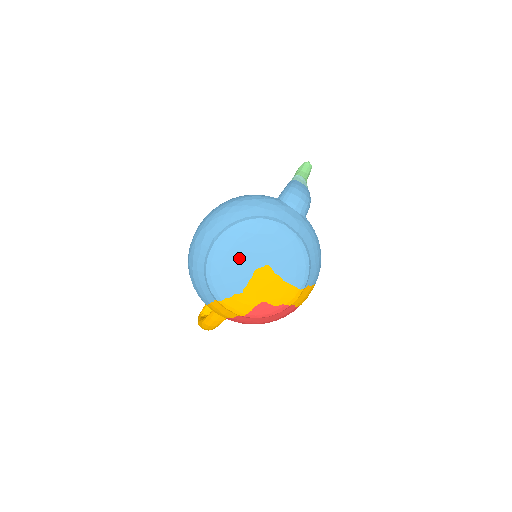
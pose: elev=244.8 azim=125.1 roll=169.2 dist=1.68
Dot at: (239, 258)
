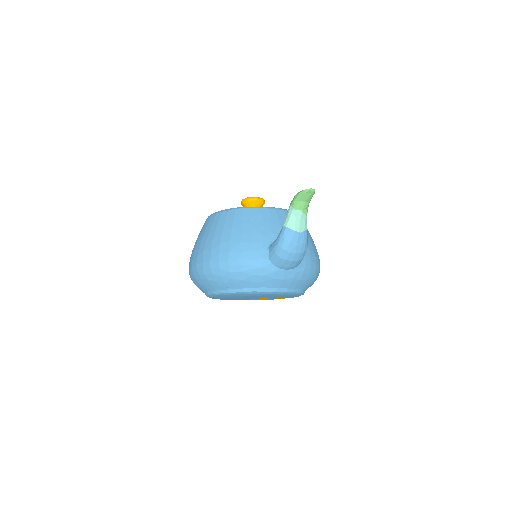
Dot at: (235, 298)
